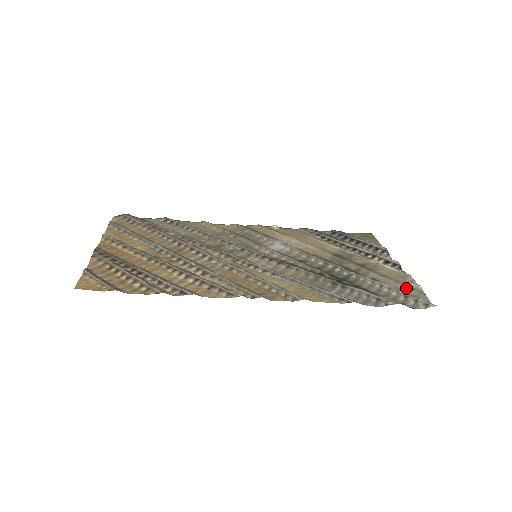
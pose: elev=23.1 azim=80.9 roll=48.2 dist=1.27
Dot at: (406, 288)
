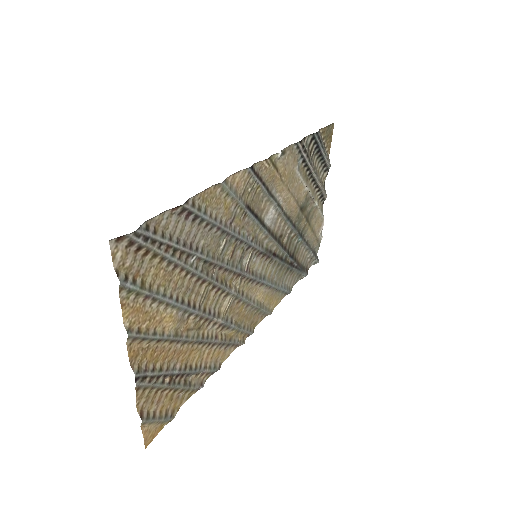
Dot at: (315, 242)
